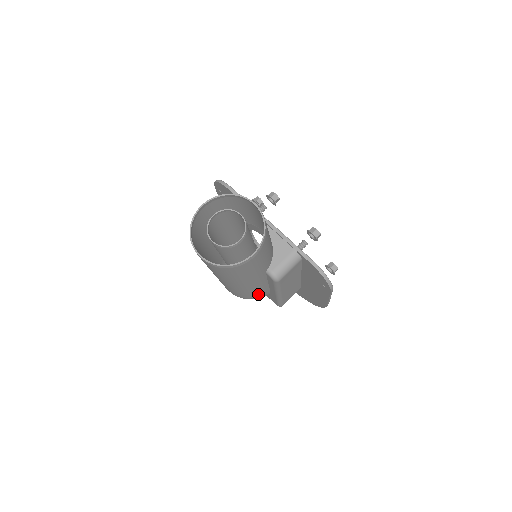
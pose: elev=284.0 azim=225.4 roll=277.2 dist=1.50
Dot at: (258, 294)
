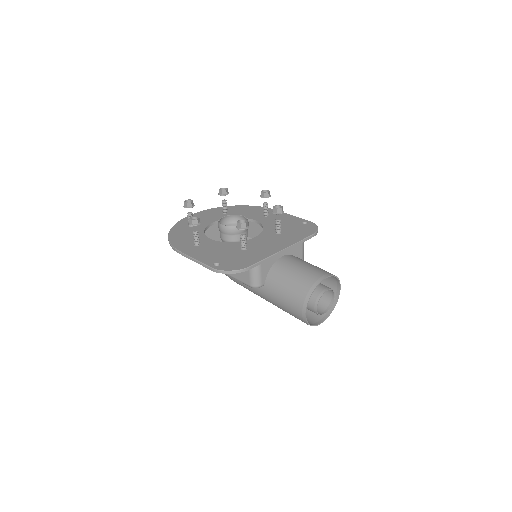
Dot at: occluded
